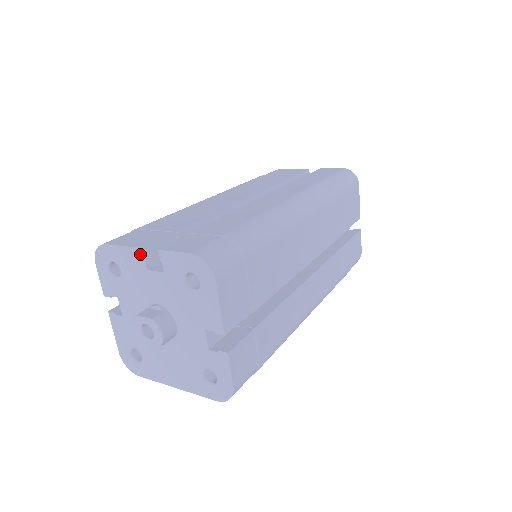
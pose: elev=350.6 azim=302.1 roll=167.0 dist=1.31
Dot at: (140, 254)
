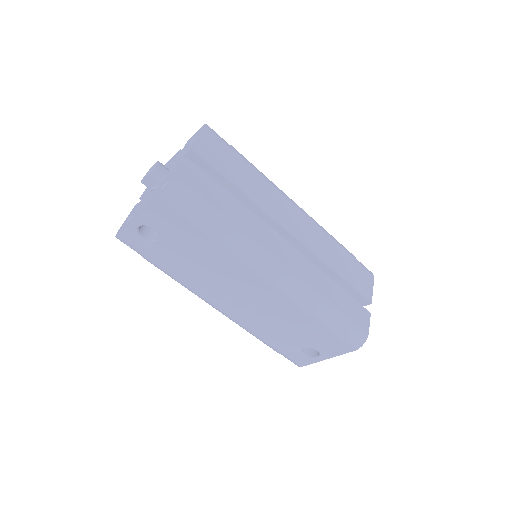
Dot at: (176, 154)
